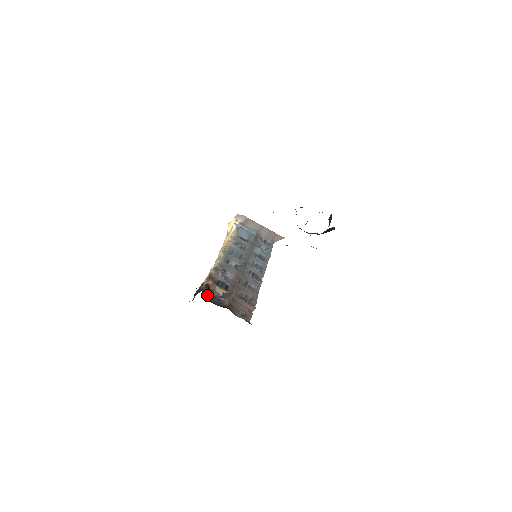
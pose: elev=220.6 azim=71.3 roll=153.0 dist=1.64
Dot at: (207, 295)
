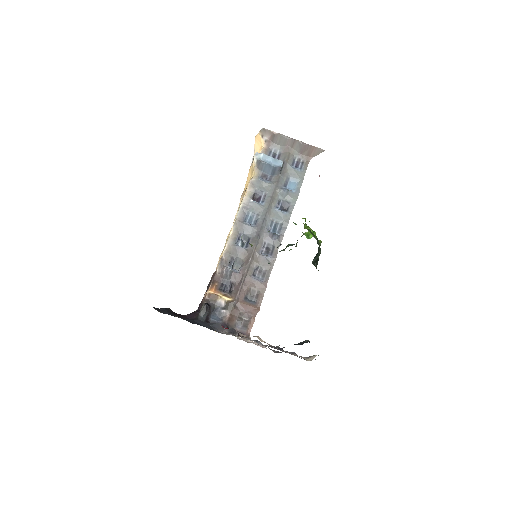
Dot at: (206, 317)
